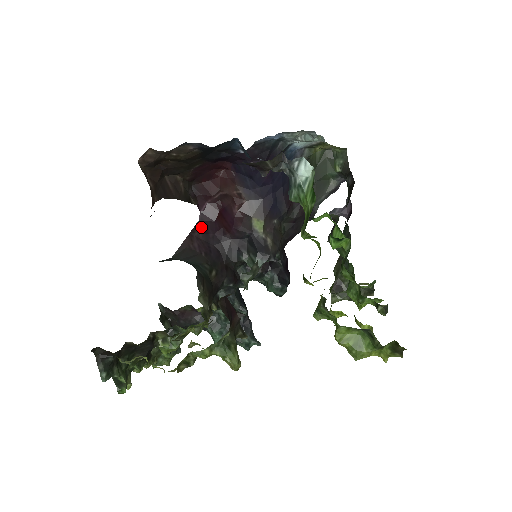
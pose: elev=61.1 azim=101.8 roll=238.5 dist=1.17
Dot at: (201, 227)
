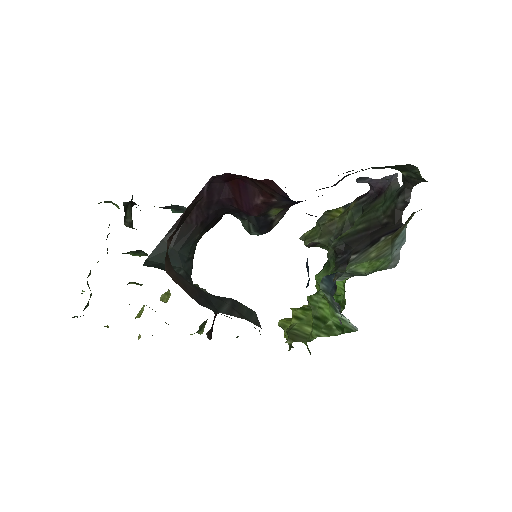
Dot at: (207, 193)
